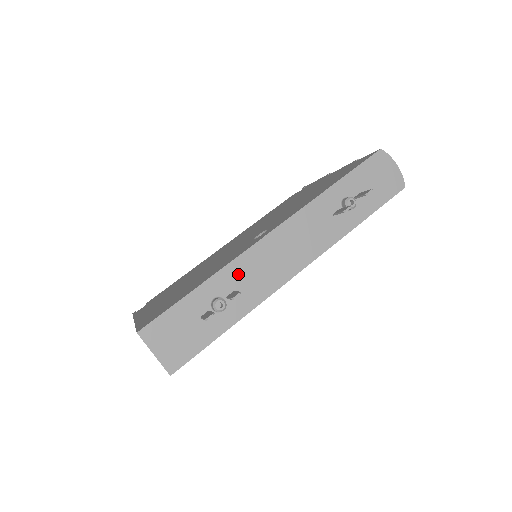
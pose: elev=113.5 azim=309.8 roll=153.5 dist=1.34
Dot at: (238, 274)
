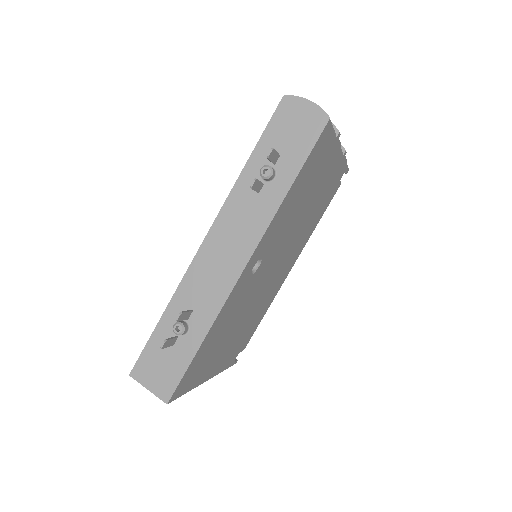
Dot at: (189, 293)
